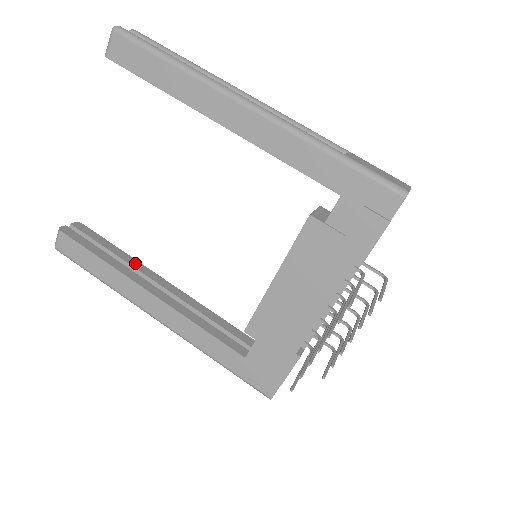
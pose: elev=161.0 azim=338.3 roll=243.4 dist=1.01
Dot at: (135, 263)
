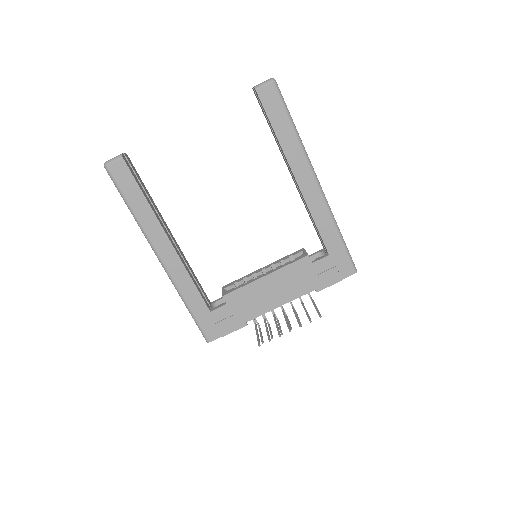
Dot at: (158, 210)
